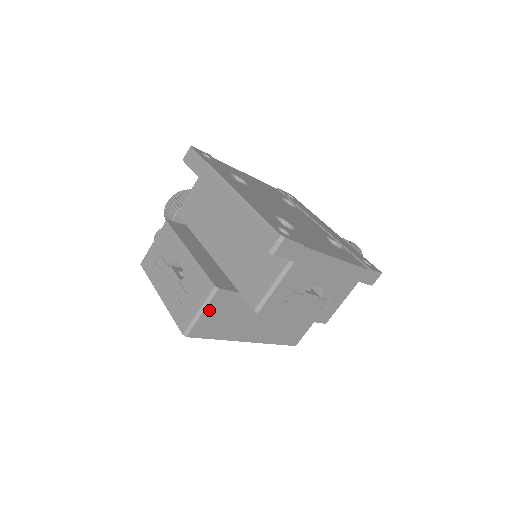
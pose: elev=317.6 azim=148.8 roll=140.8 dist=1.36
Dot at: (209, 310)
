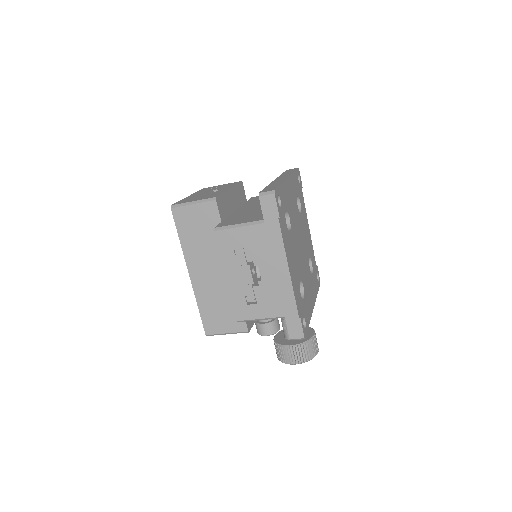
Dot at: (198, 208)
